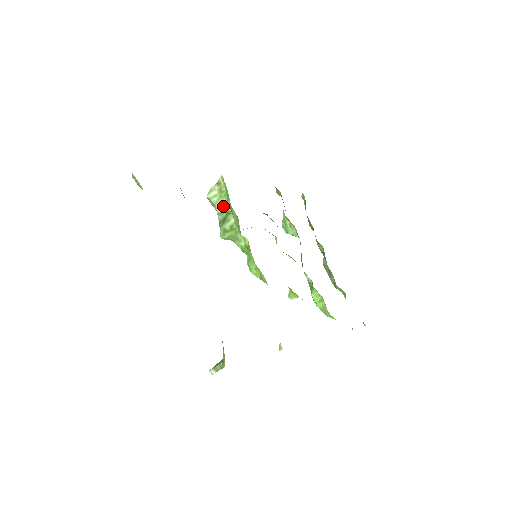
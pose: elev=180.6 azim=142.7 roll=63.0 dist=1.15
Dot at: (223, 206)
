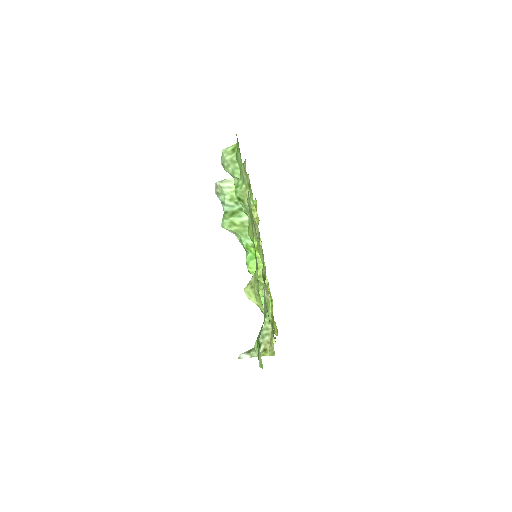
Dot at: (237, 200)
